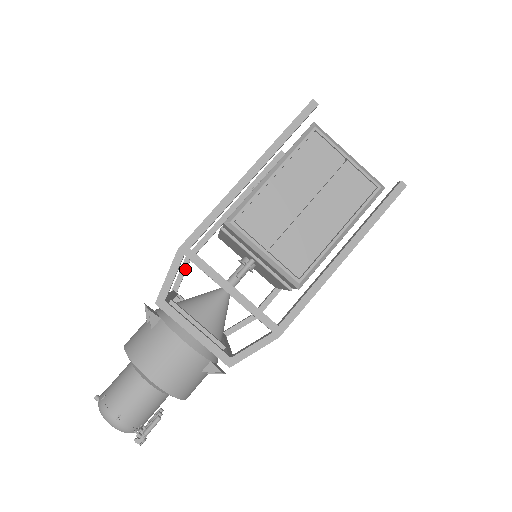
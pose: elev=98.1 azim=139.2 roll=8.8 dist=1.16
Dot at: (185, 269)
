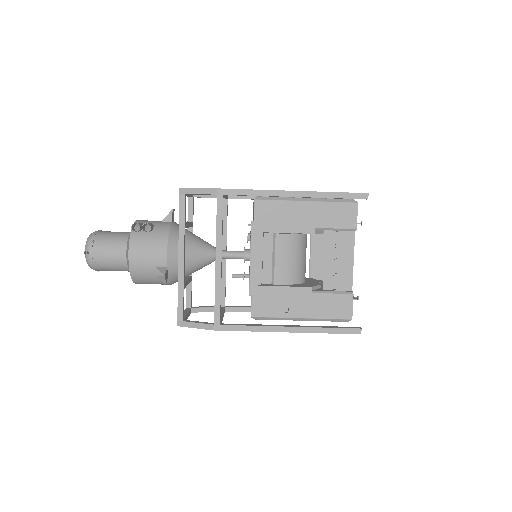
Dot at: occluded
